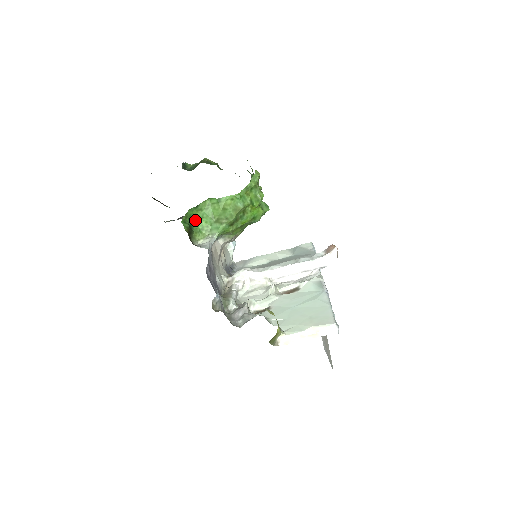
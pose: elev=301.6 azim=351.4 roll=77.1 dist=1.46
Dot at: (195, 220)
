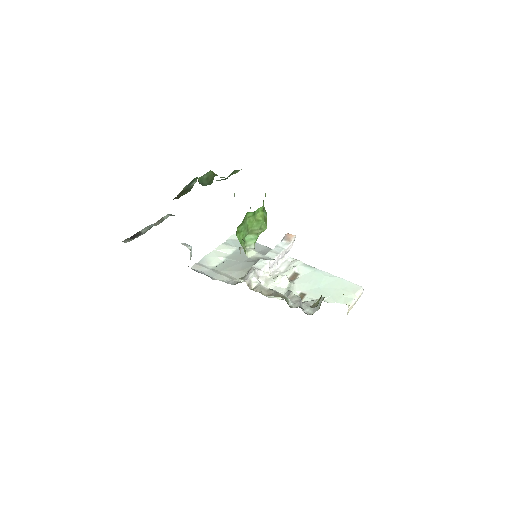
Dot at: (236, 235)
